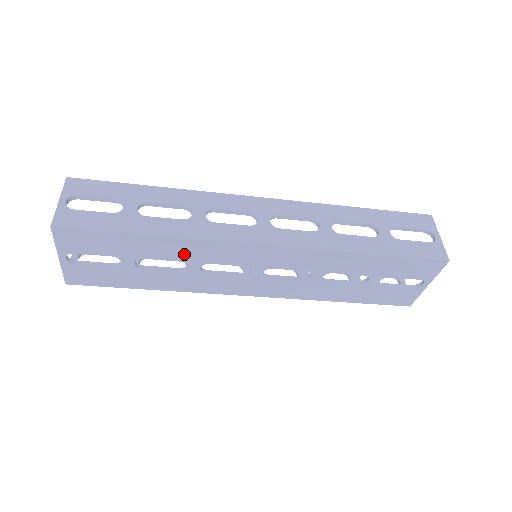
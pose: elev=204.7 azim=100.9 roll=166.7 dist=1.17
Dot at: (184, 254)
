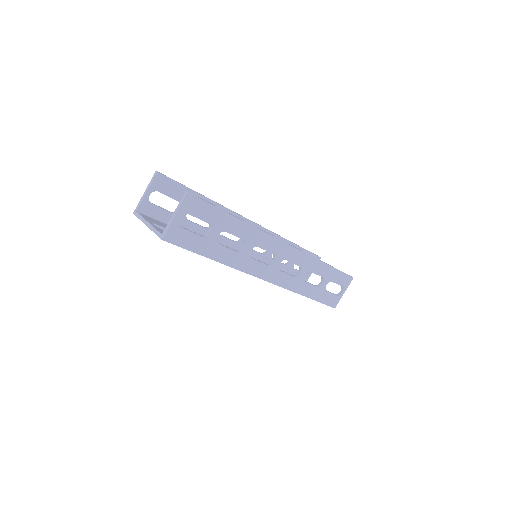
Dot at: occluded
